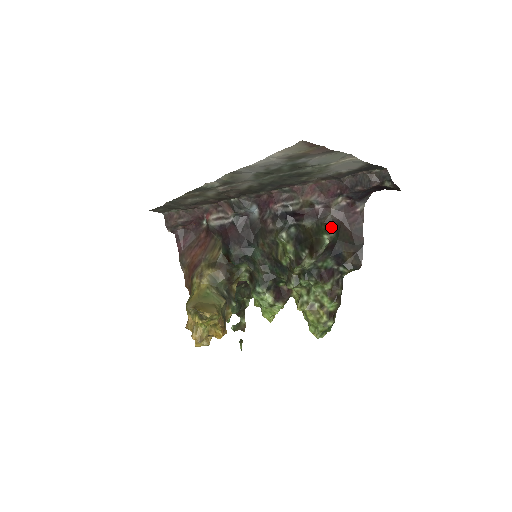
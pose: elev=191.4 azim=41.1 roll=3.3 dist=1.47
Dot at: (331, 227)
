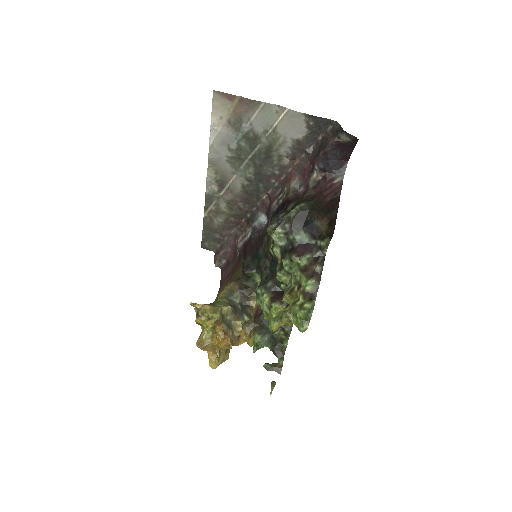
Dot at: (304, 200)
